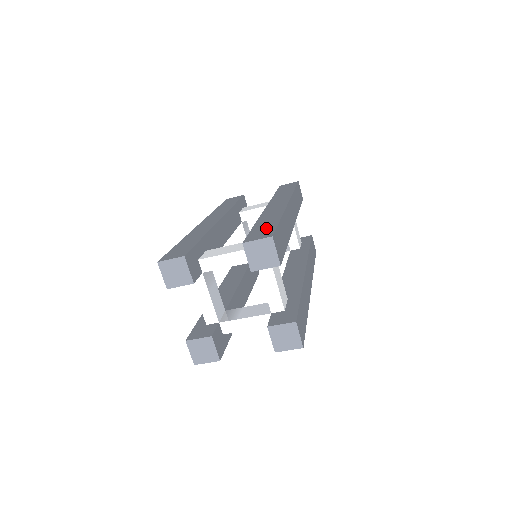
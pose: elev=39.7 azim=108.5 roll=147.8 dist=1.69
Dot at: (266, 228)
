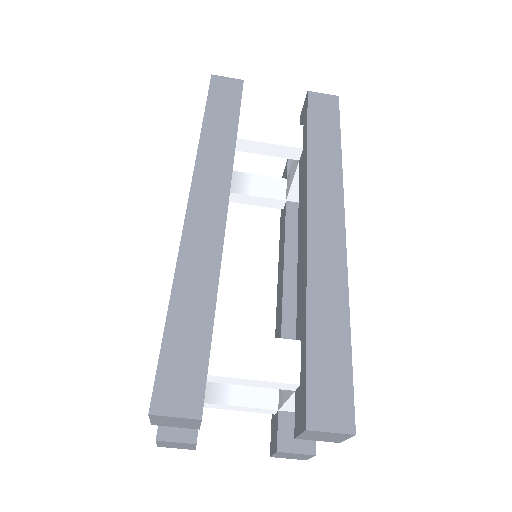
Dot at: (335, 371)
